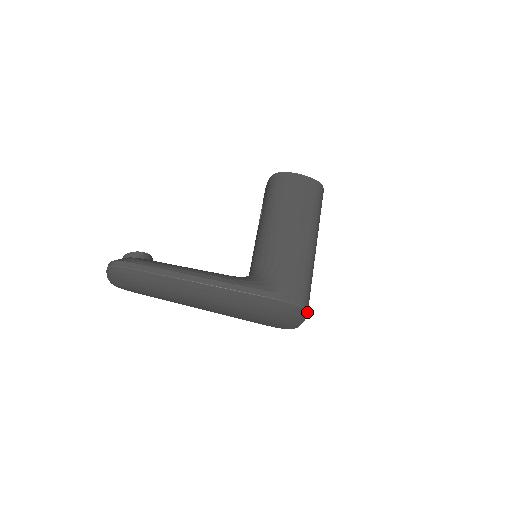
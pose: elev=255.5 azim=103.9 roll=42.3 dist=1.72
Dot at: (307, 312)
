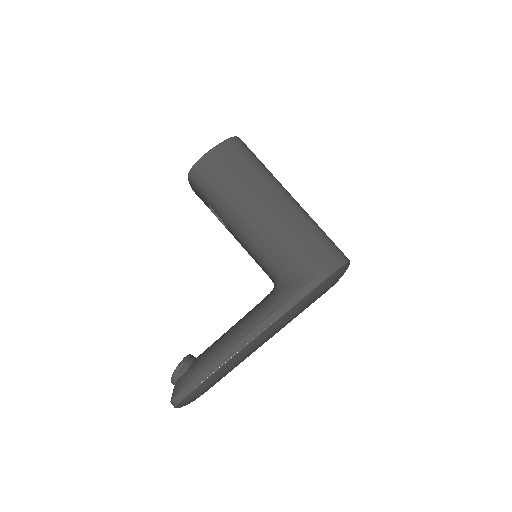
Dot at: (349, 261)
